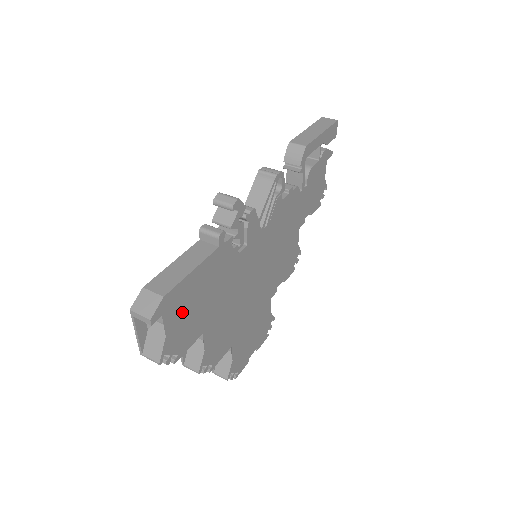
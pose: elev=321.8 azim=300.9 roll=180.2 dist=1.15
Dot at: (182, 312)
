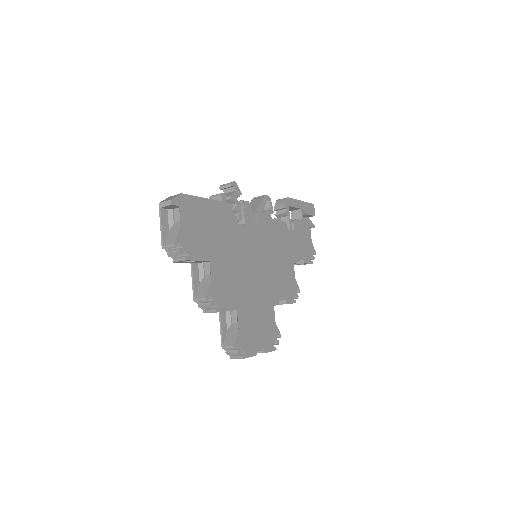
Dot at: (194, 221)
